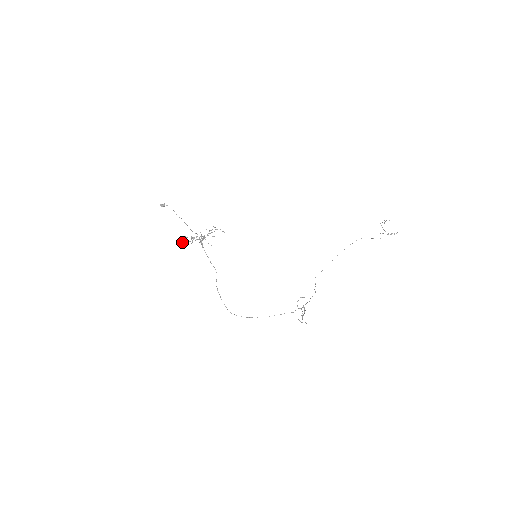
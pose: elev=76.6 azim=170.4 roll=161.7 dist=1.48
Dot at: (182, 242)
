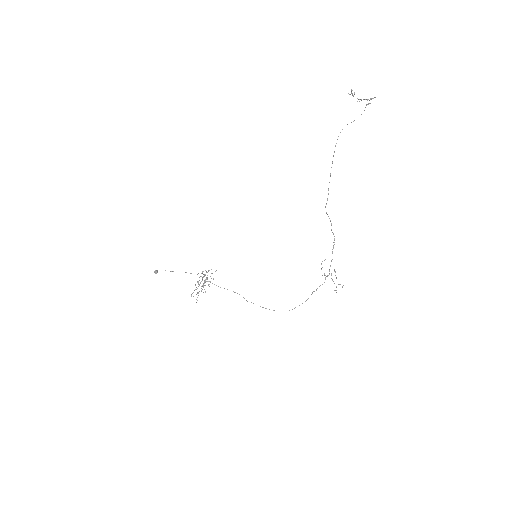
Dot at: occluded
